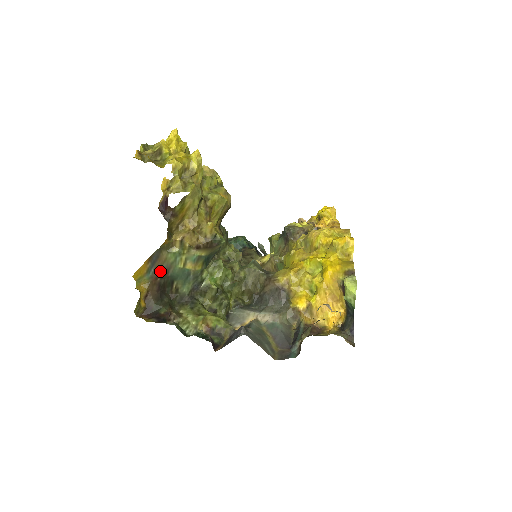
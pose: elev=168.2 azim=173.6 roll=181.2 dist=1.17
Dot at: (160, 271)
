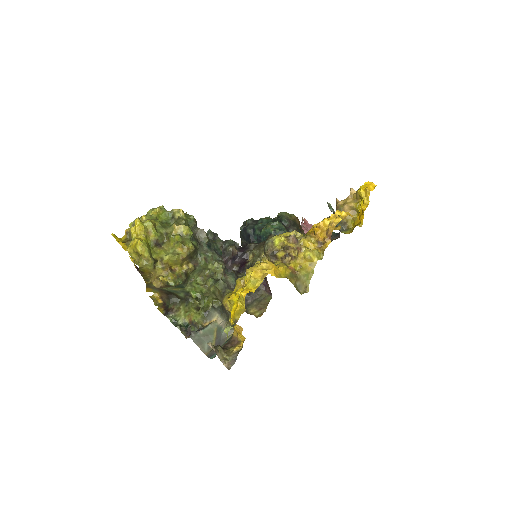
Dot at: (160, 289)
